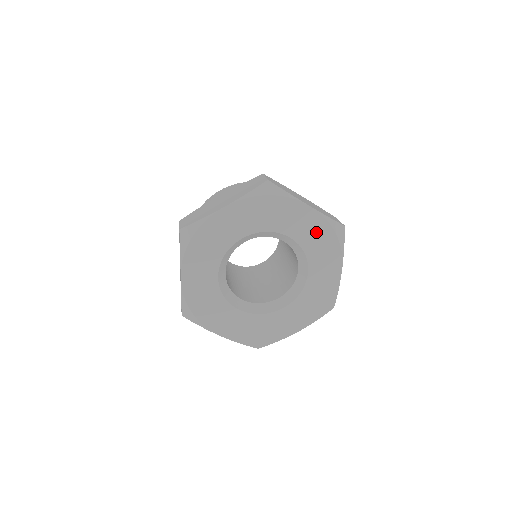
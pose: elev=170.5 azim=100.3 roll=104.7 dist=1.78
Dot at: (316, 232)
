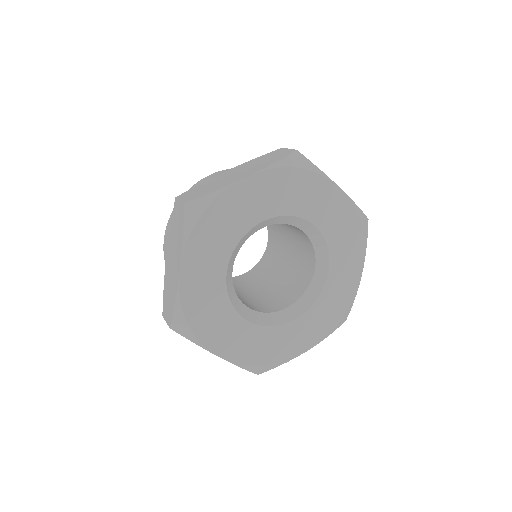
Dot at: (342, 222)
